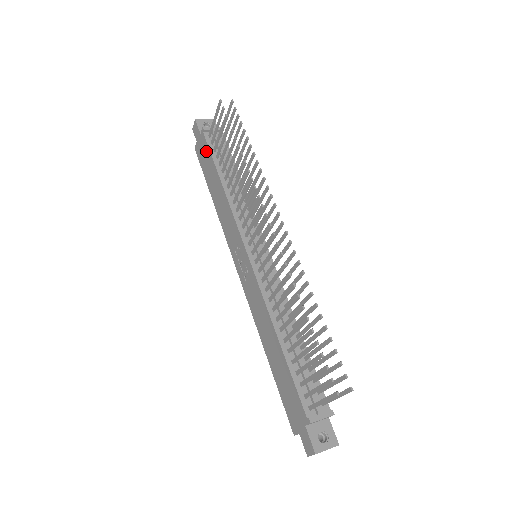
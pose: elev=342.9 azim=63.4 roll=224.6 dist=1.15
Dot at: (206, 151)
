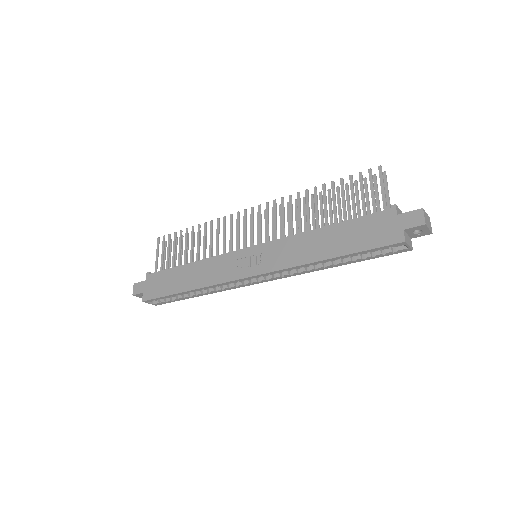
Dot at: (160, 277)
